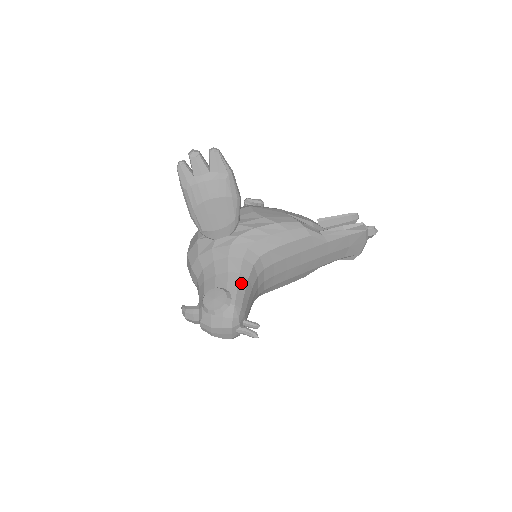
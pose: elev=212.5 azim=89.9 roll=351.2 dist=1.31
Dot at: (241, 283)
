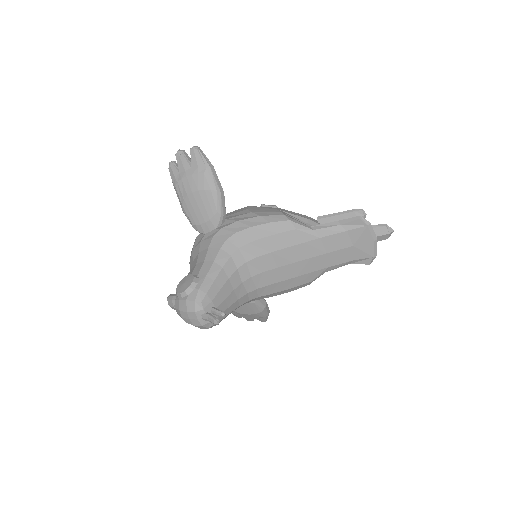
Dot at: (212, 271)
